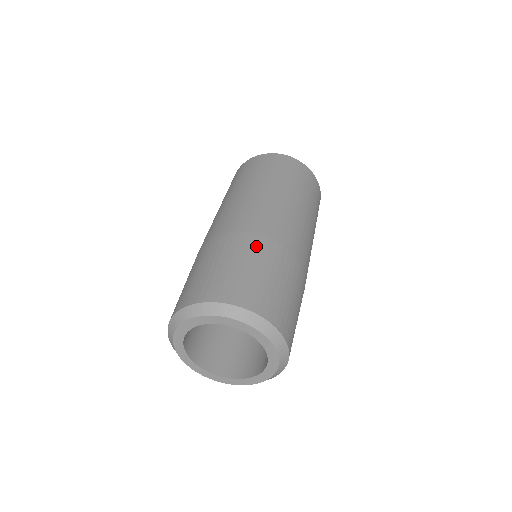
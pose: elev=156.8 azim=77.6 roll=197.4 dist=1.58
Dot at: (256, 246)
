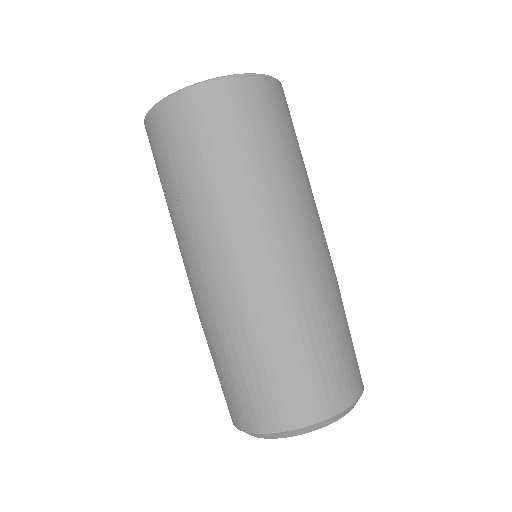
Dot at: (323, 310)
